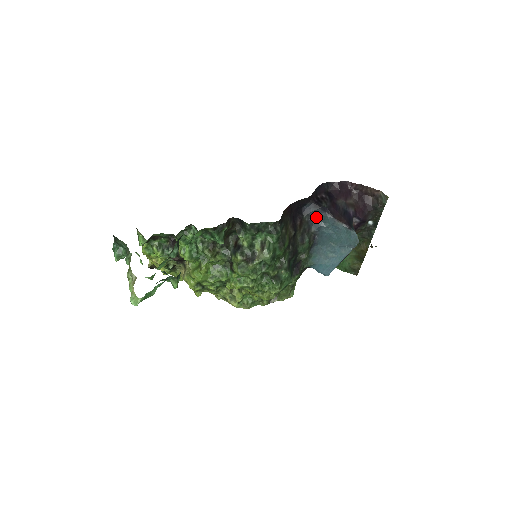
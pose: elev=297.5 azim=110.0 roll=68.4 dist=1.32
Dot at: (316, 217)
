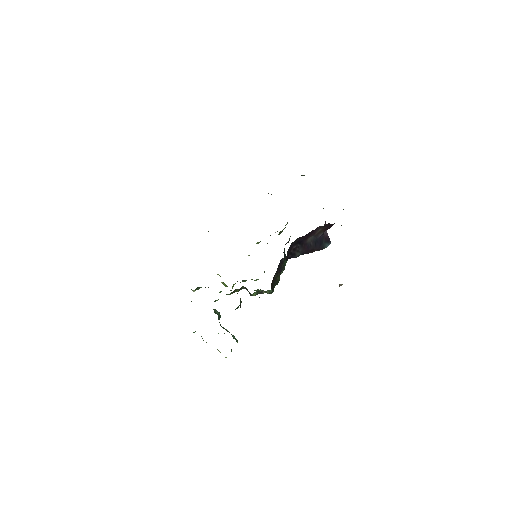
Dot at: occluded
